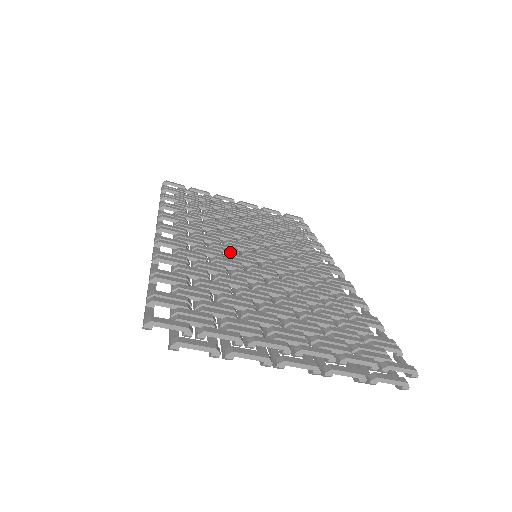
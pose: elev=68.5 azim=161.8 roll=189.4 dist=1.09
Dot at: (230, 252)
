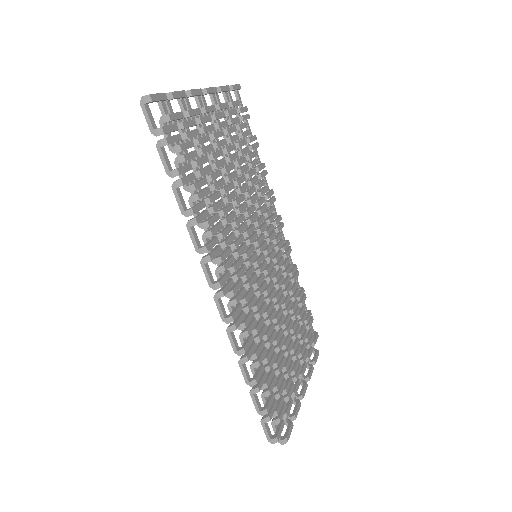
Dot at: (255, 281)
